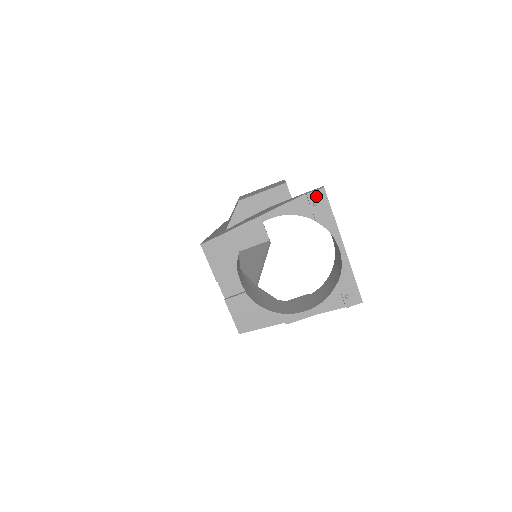
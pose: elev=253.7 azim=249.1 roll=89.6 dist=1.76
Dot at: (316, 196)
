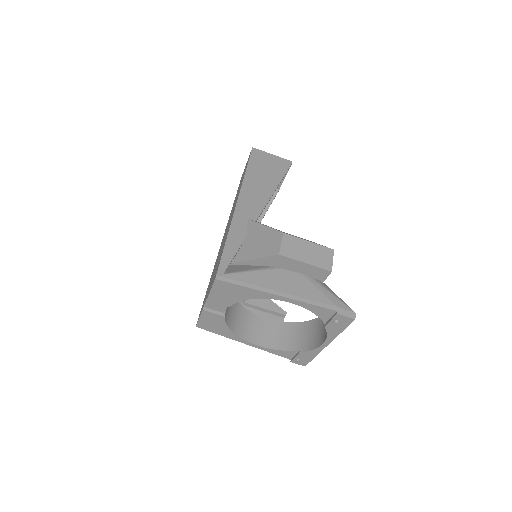
Dot at: (343, 319)
